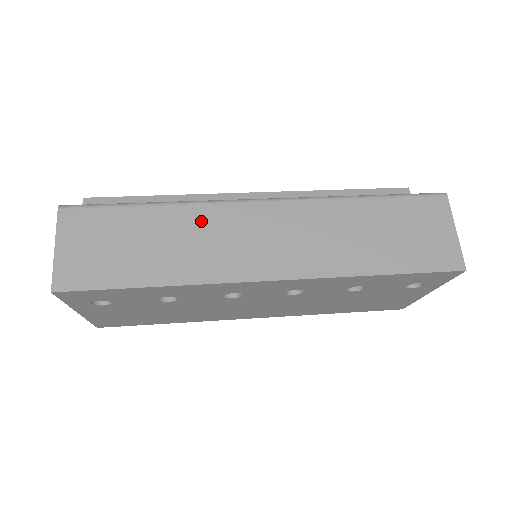
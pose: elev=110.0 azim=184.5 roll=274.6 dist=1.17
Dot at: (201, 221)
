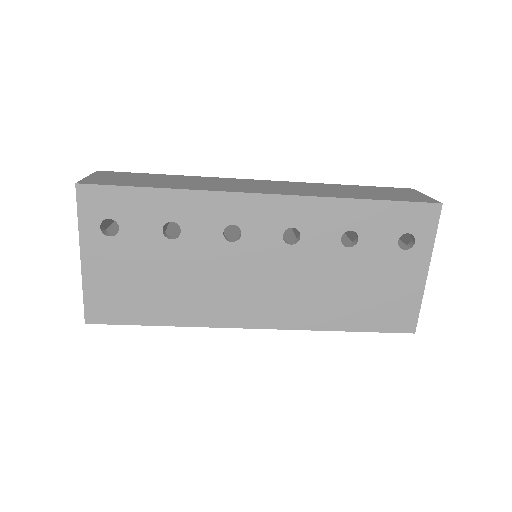
Dot at: (210, 180)
